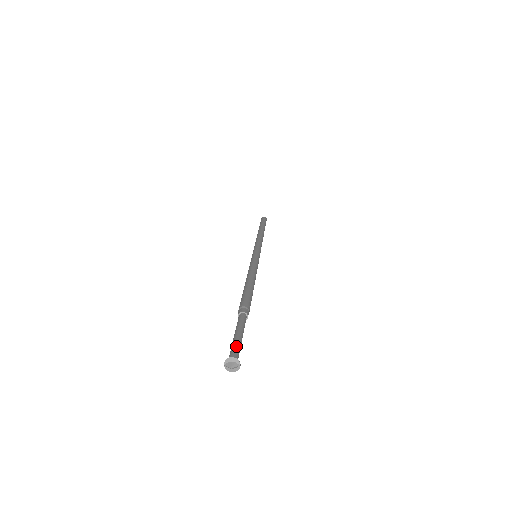
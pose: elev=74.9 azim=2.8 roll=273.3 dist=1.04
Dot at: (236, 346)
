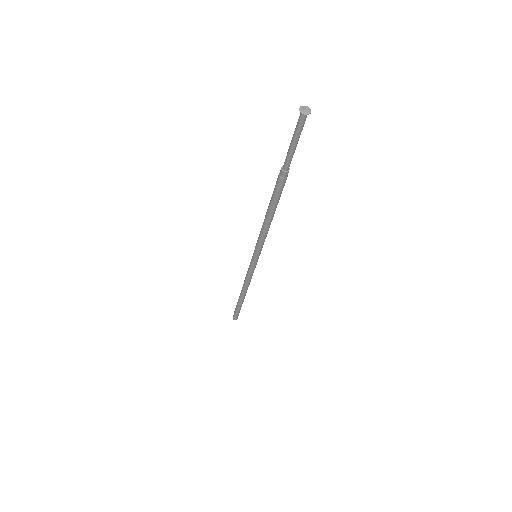
Dot at: (302, 125)
